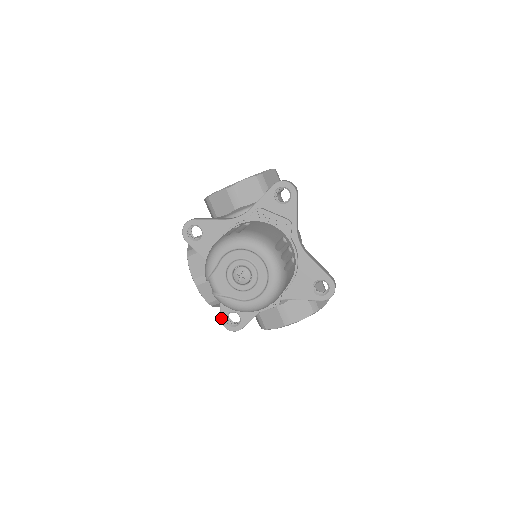
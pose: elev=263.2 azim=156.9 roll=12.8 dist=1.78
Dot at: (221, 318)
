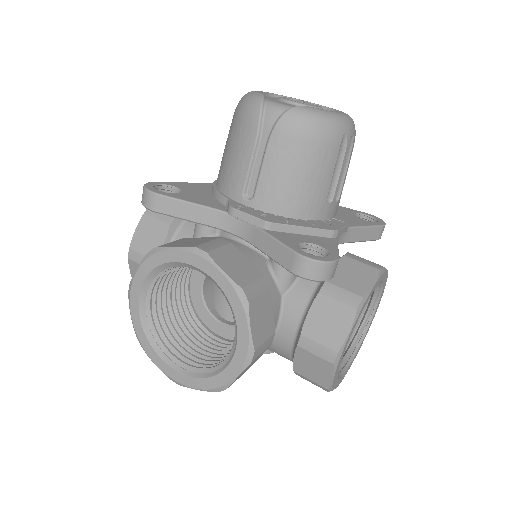
Dot at: (295, 250)
